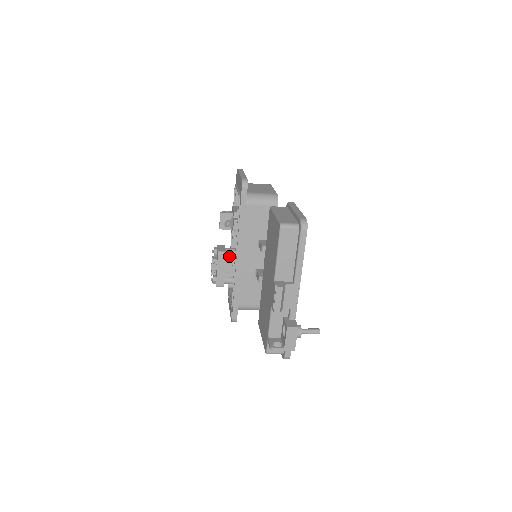
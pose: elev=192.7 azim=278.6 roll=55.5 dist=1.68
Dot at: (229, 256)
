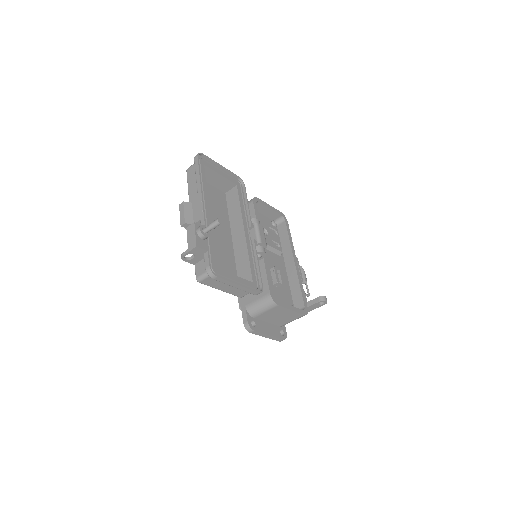
Dot at: occluded
